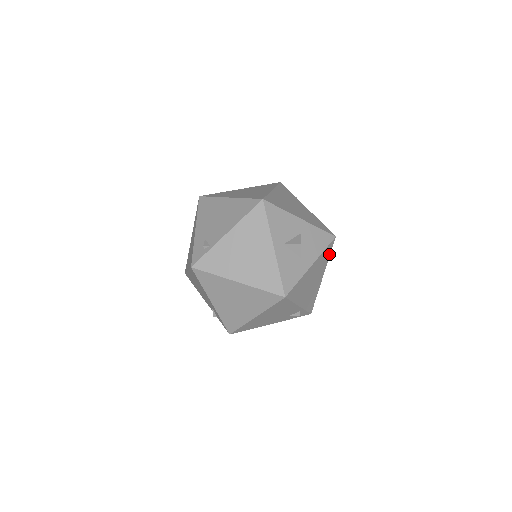
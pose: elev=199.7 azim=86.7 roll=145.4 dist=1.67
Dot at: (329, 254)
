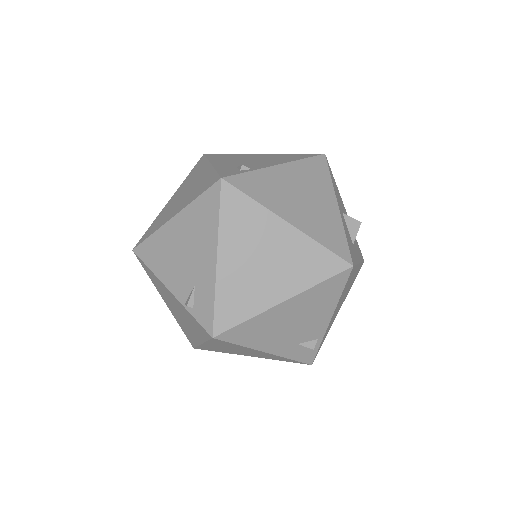
Dot at: (354, 280)
